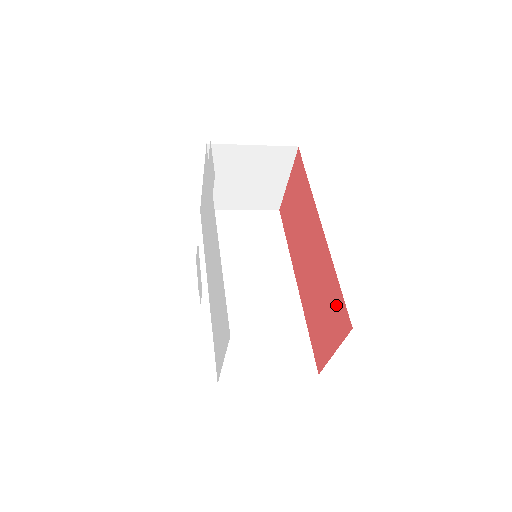
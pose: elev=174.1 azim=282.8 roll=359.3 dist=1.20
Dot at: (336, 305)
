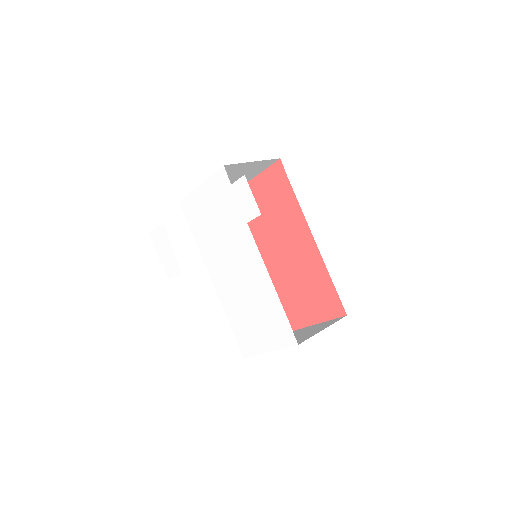
Dot at: (327, 296)
